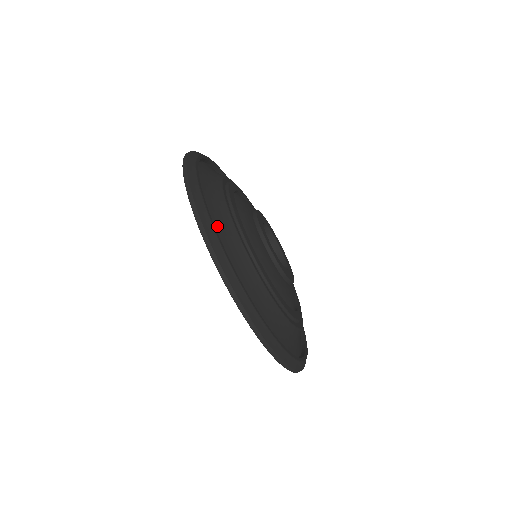
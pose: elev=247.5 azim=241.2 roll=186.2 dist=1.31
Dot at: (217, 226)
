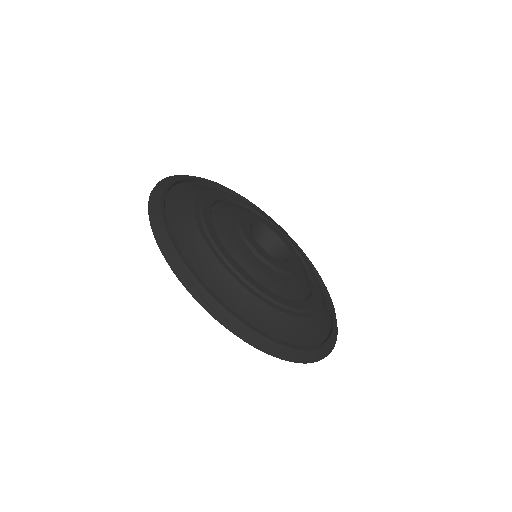
Dot at: (213, 284)
